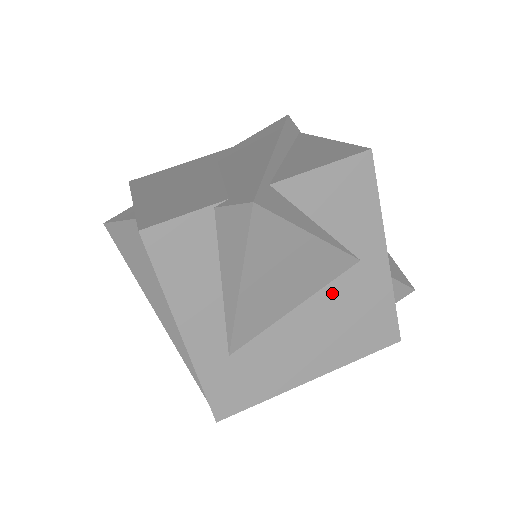
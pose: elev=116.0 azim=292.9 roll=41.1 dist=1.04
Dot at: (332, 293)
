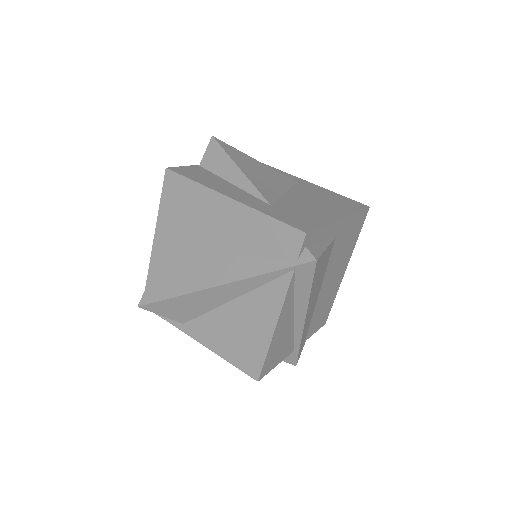
Dot at: (299, 190)
